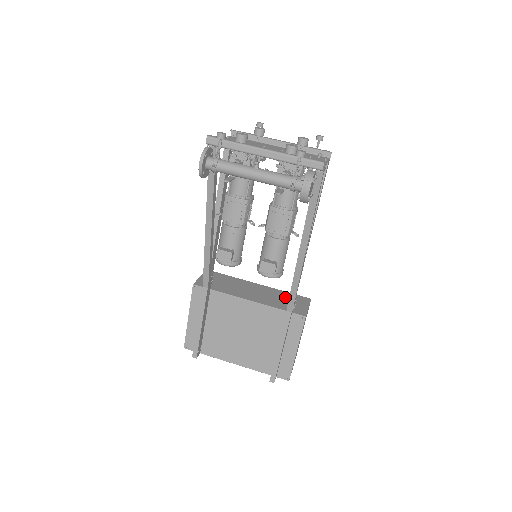
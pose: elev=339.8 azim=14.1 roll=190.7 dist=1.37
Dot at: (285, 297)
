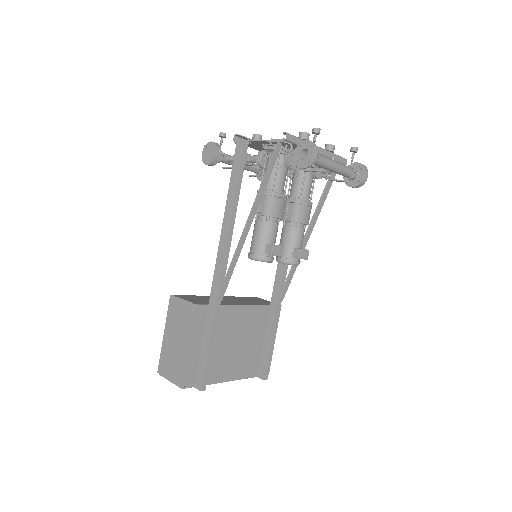
Dot at: (247, 299)
